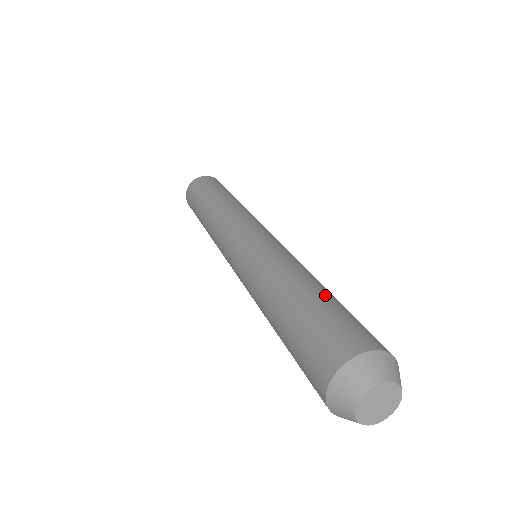
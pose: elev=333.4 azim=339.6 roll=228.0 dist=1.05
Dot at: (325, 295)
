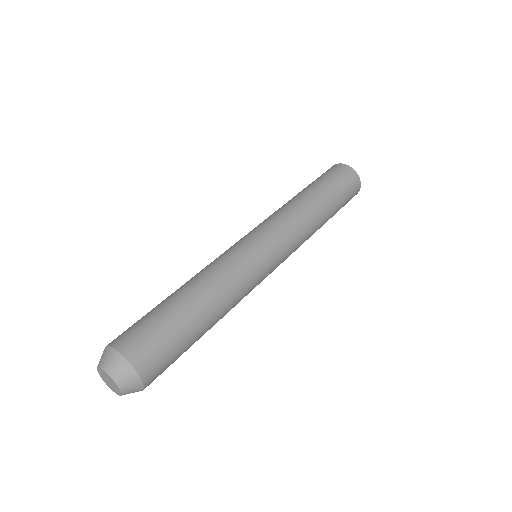
Dot at: (193, 326)
